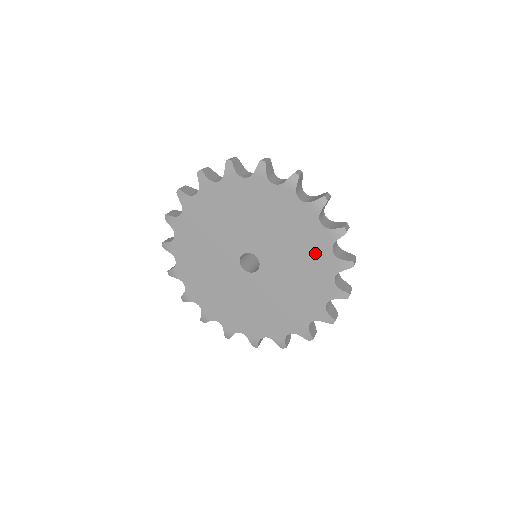
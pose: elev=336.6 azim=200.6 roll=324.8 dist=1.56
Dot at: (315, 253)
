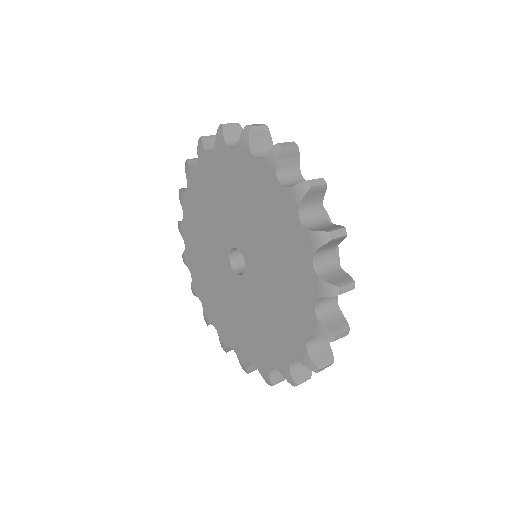
Dot at: (297, 296)
